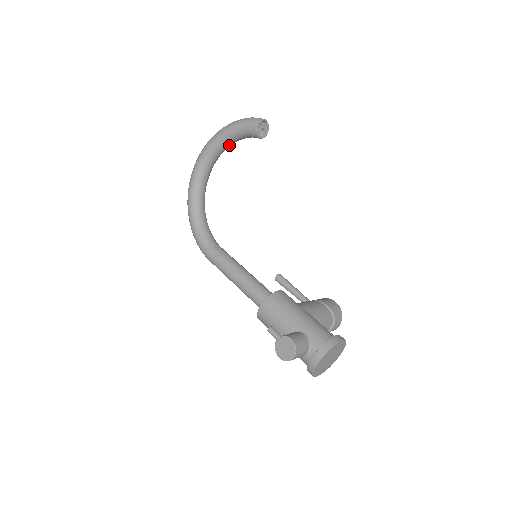
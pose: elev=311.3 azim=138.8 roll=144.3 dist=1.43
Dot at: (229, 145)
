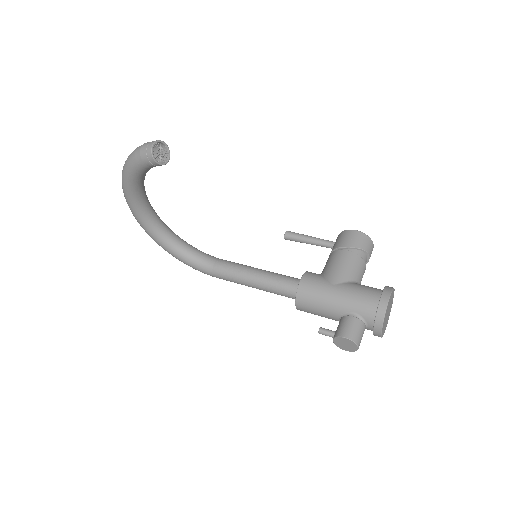
Dot at: (144, 178)
